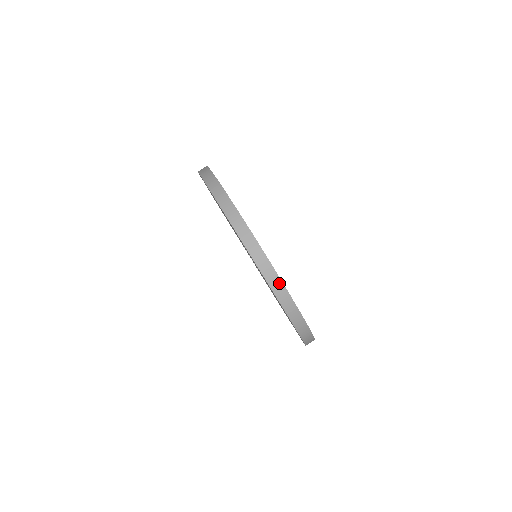
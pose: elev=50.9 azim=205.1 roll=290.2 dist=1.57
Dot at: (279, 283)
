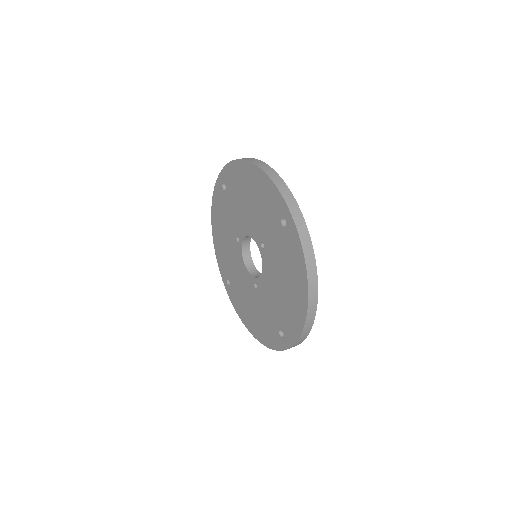
Dot at: (306, 335)
